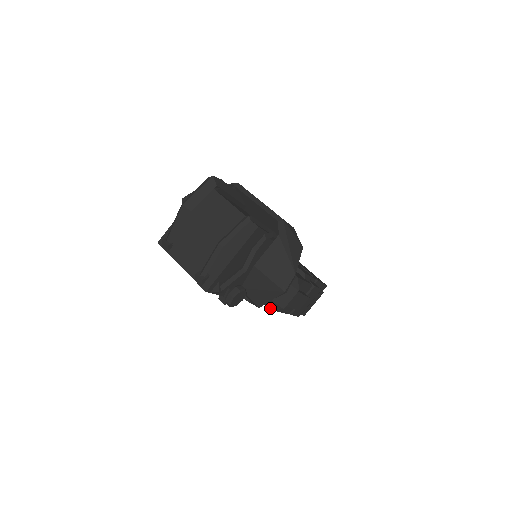
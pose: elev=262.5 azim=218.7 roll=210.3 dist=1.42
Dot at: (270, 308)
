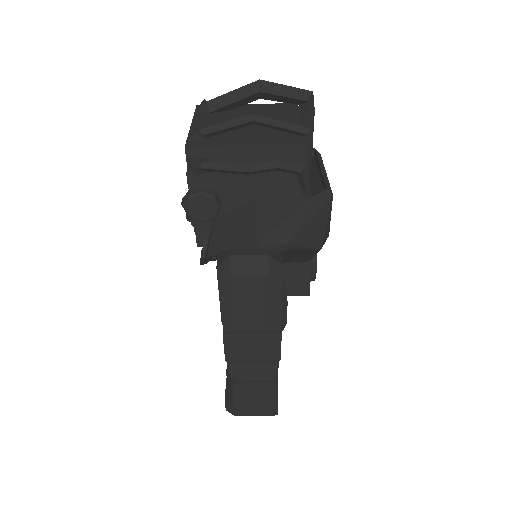
Dot at: (218, 264)
